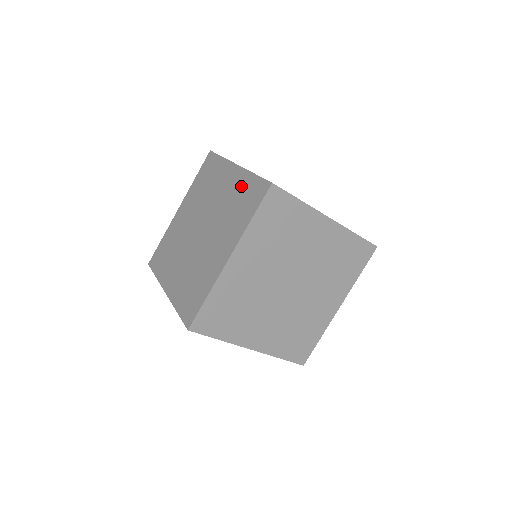
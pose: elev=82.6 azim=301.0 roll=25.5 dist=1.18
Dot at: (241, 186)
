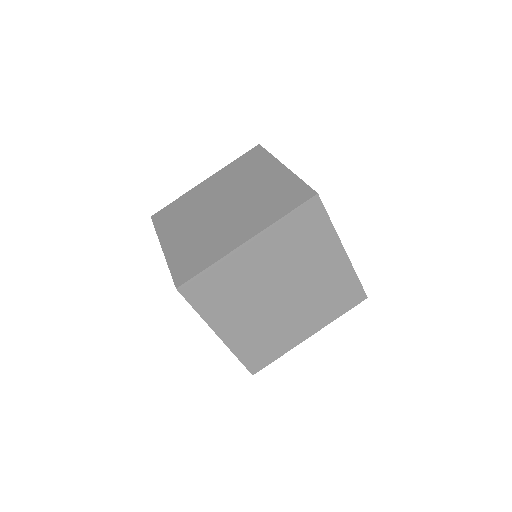
Dot at: (283, 185)
